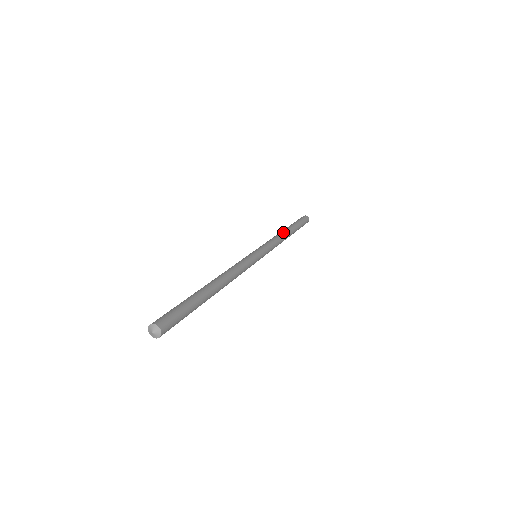
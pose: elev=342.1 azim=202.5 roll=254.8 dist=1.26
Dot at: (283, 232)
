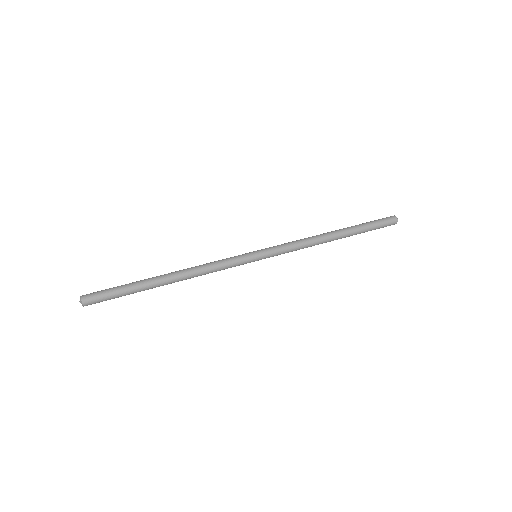
Dot at: (323, 235)
